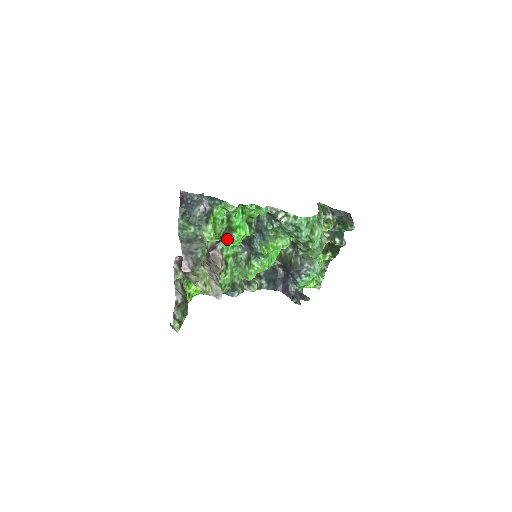
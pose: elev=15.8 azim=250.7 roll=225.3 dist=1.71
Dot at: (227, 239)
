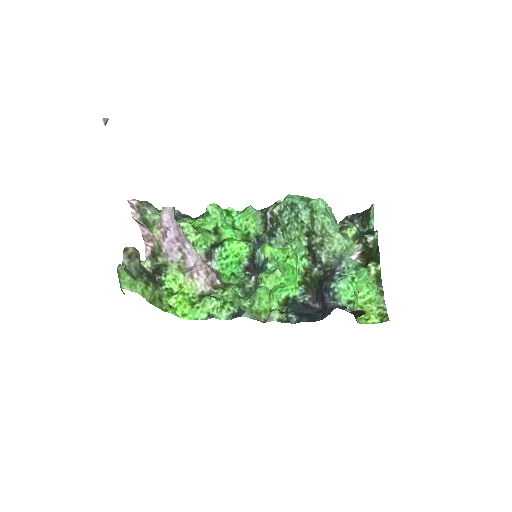
Dot at: (219, 254)
